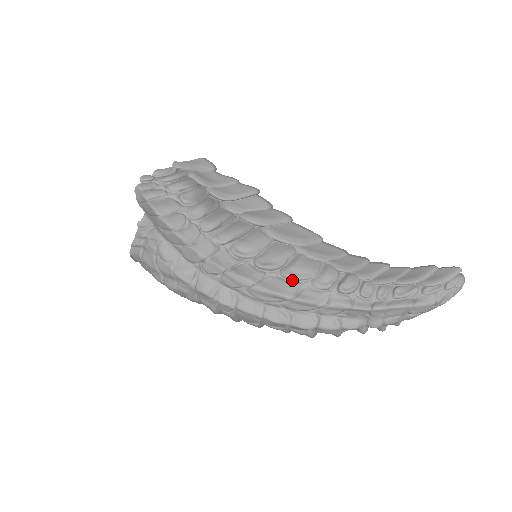
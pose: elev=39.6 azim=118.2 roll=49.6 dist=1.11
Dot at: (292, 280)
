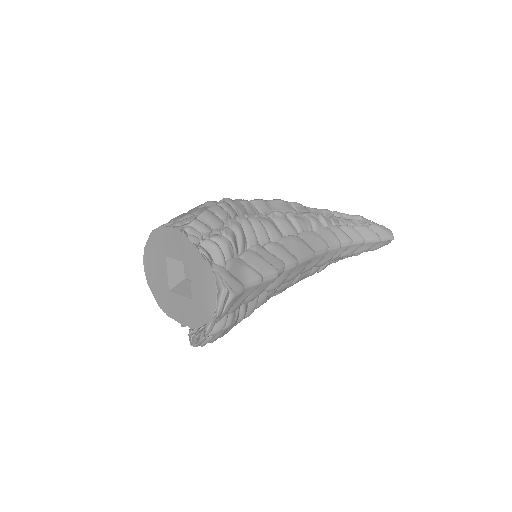
Dot at: occluded
